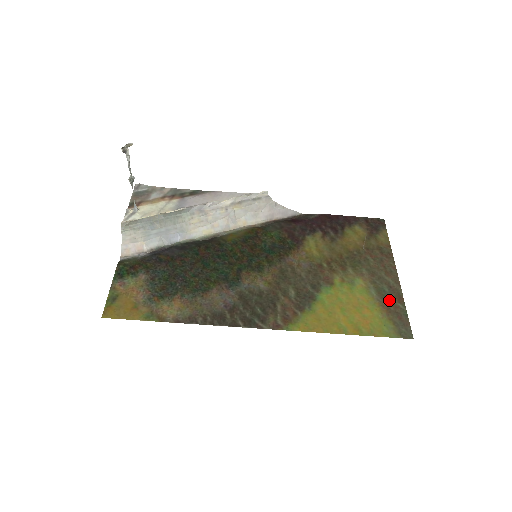
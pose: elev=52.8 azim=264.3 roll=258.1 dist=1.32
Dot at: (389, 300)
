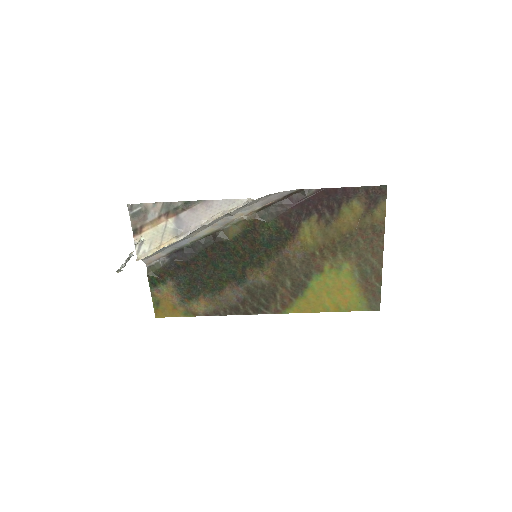
Dot at: (369, 281)
